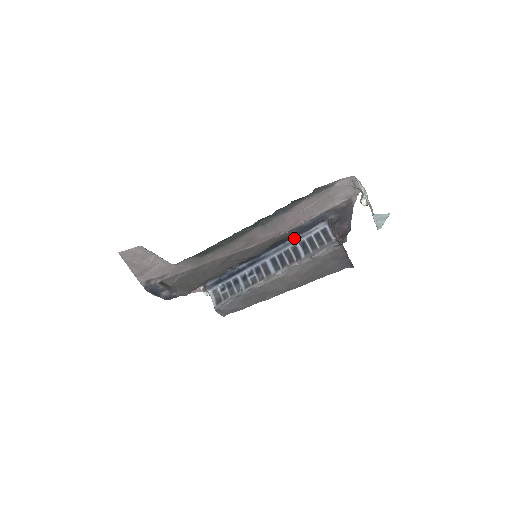
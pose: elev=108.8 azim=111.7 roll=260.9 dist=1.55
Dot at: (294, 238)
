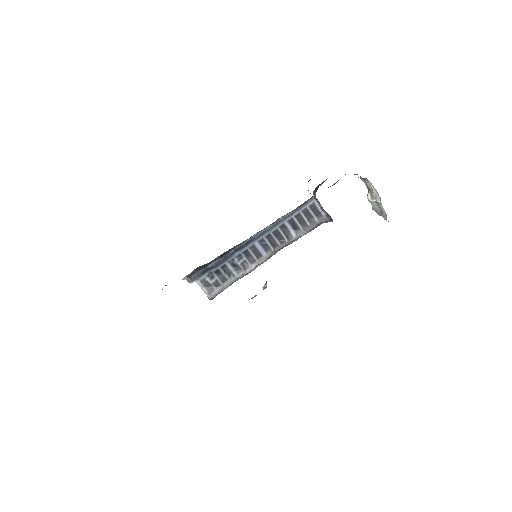
Dot at: (282, 217)
